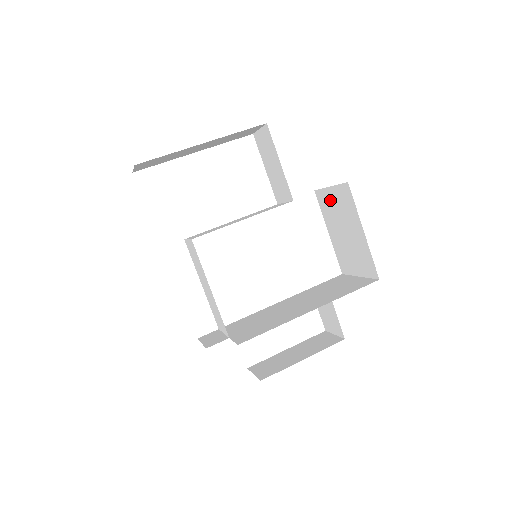
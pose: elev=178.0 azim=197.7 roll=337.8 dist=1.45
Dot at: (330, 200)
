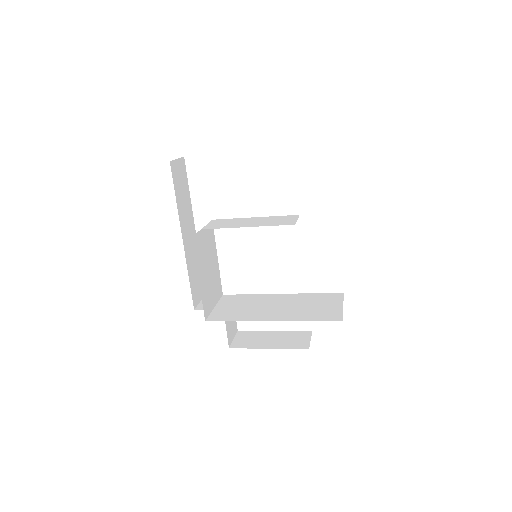
Dot at: occluded
